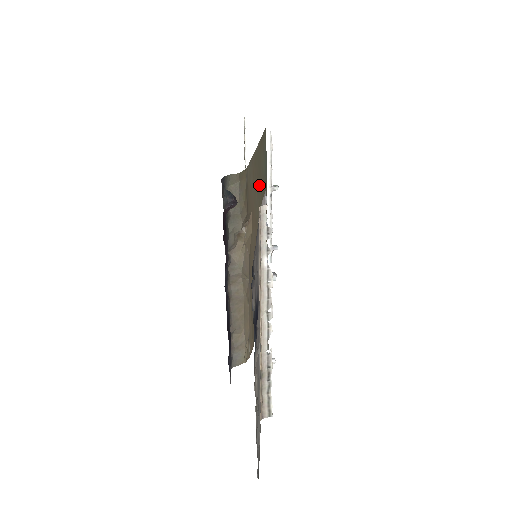
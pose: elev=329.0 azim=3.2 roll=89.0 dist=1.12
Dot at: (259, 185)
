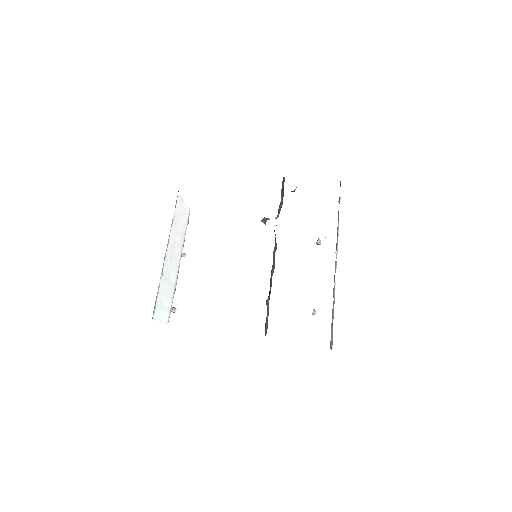
Dot at: occluded
